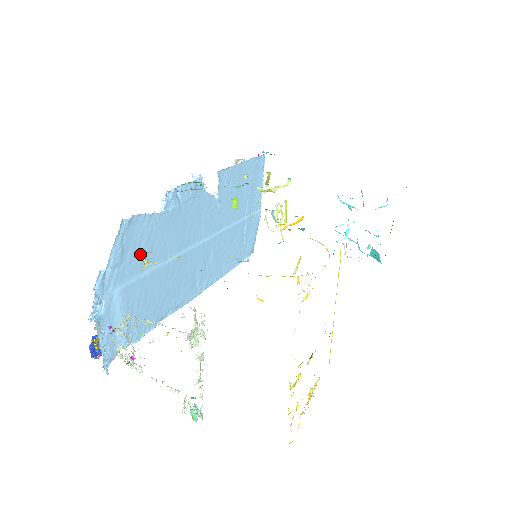
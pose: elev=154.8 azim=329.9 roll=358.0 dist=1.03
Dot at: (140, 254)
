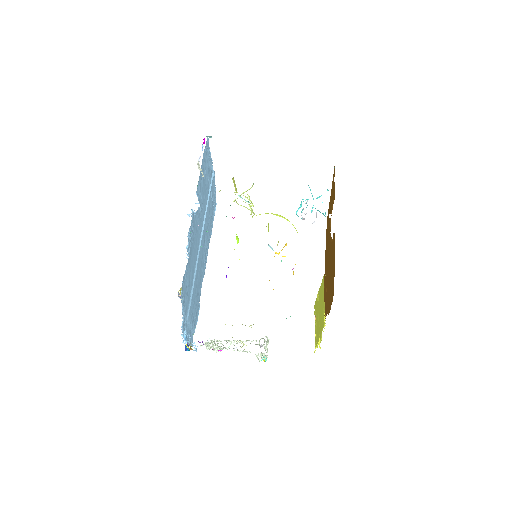
Dot at: (188, 290)
